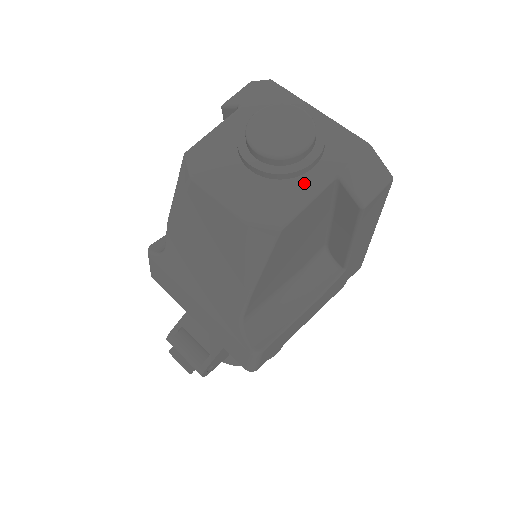
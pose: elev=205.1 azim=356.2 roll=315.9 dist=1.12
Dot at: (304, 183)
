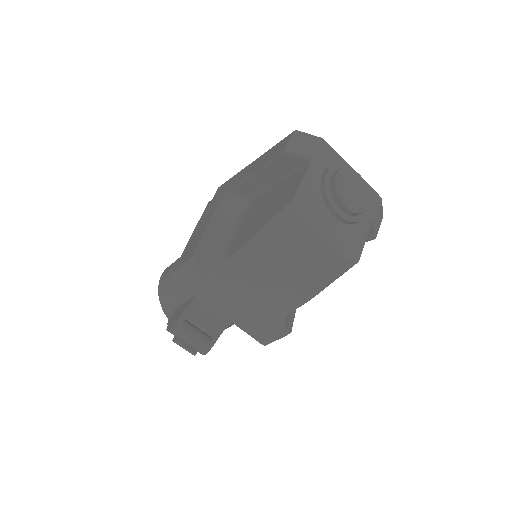
Dot at: (362, 227)
